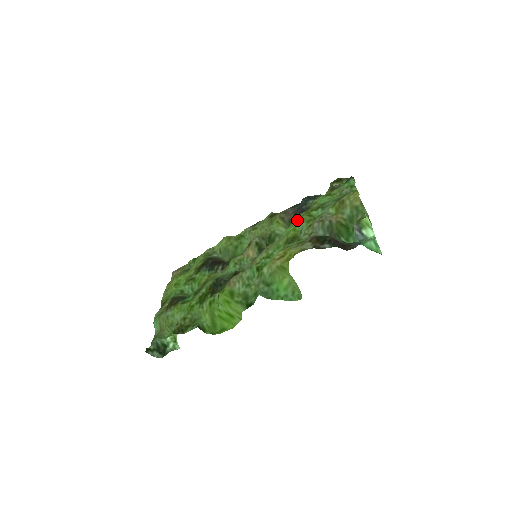
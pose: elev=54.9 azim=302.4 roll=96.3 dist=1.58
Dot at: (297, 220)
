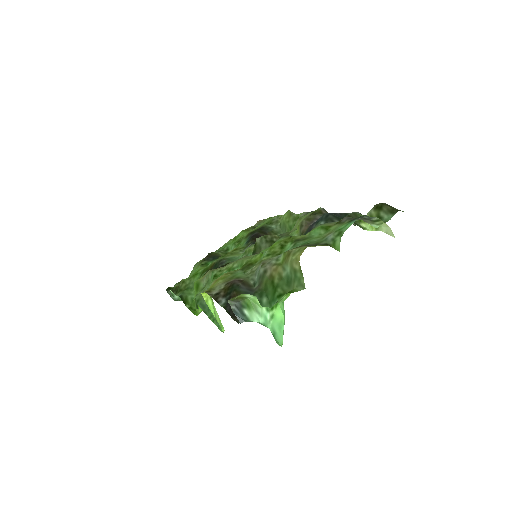
Dot at: (273, 244)
